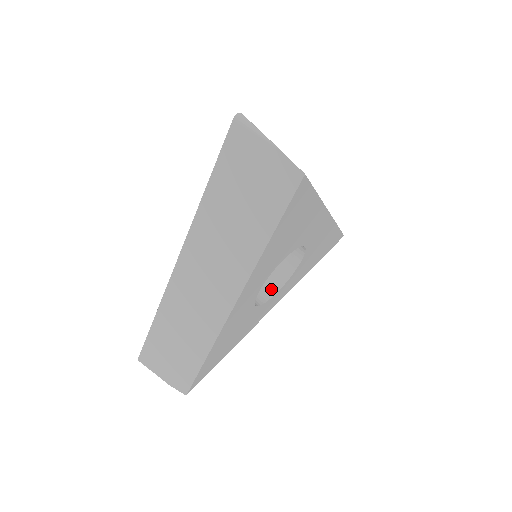
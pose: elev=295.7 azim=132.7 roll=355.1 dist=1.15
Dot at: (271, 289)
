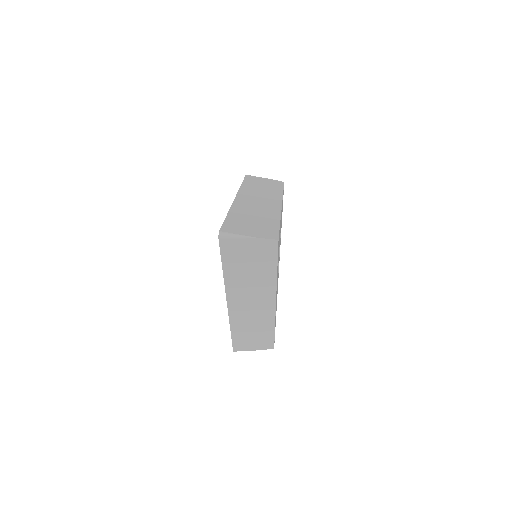
Dot at: occluded
